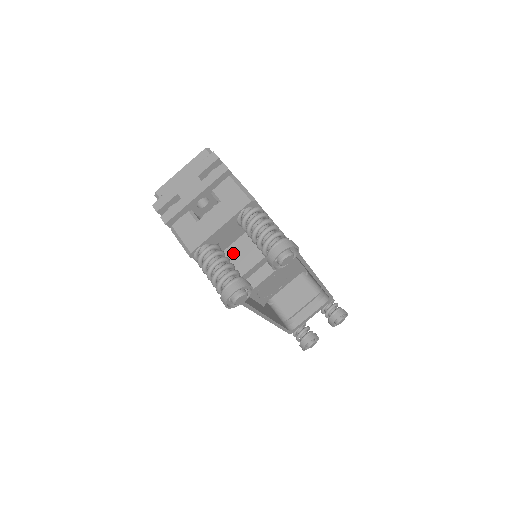
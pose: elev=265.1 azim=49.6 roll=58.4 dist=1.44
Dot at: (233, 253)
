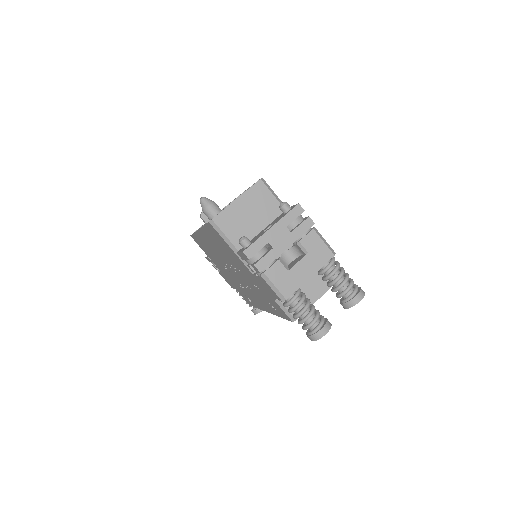
Dot at: occluded
